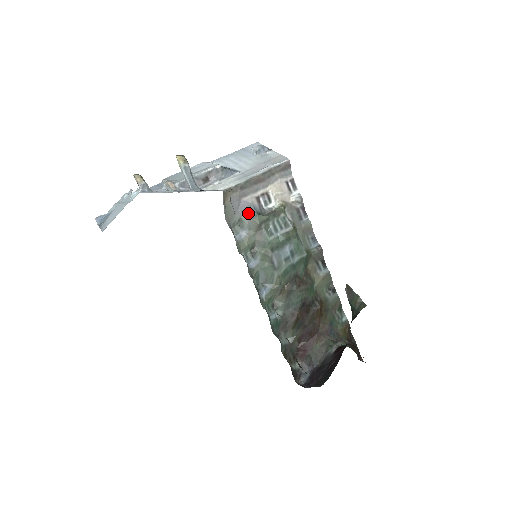
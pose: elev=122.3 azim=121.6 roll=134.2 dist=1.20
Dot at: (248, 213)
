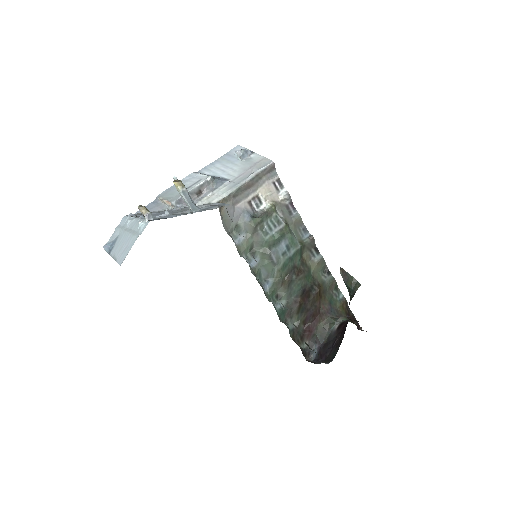
Dot at: (243, 218)
